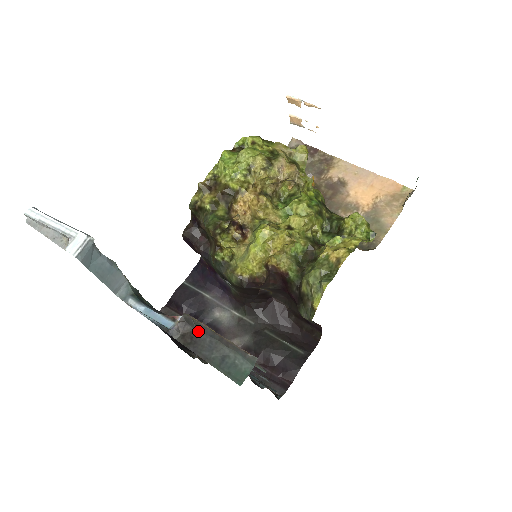
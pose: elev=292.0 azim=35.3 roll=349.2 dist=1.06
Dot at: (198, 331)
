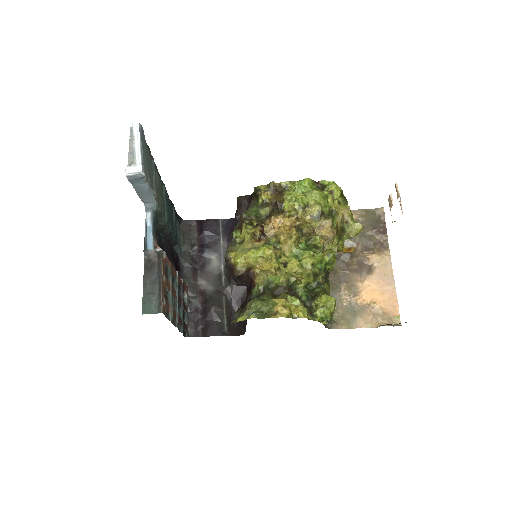
Dot at: (157, 267)
